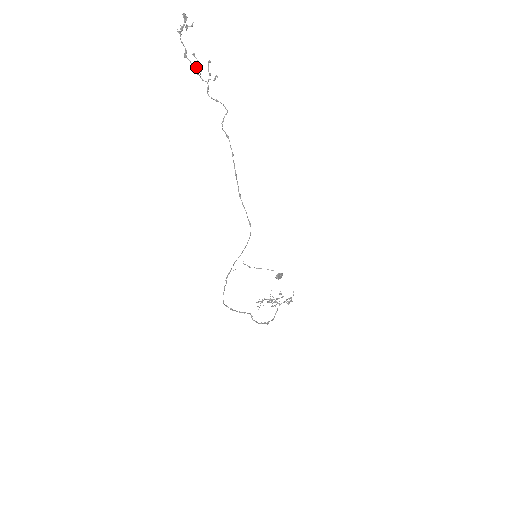
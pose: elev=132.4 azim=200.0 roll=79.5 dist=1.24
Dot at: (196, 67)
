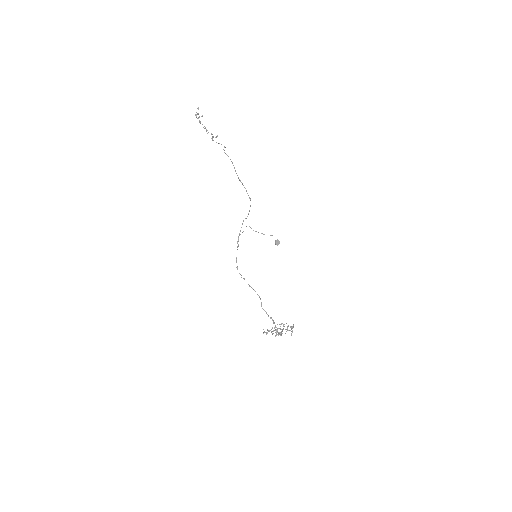
Dot at: occluded
